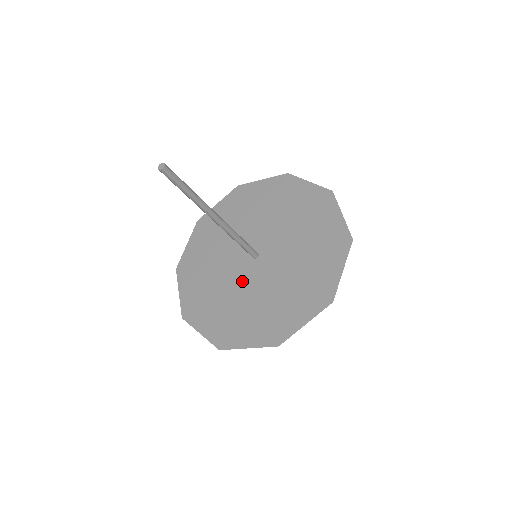
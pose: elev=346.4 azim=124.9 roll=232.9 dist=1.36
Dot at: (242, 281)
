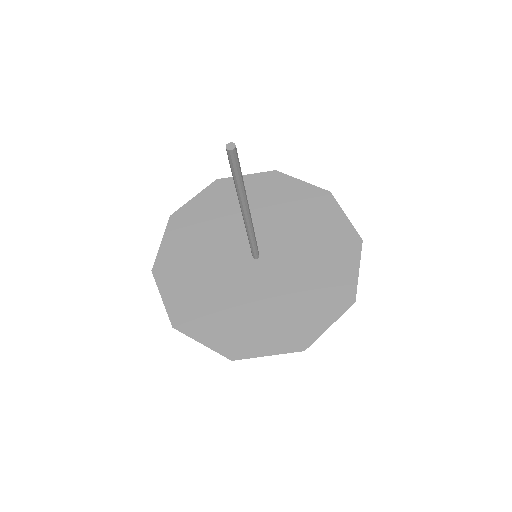
Dot at: (245, 283)
